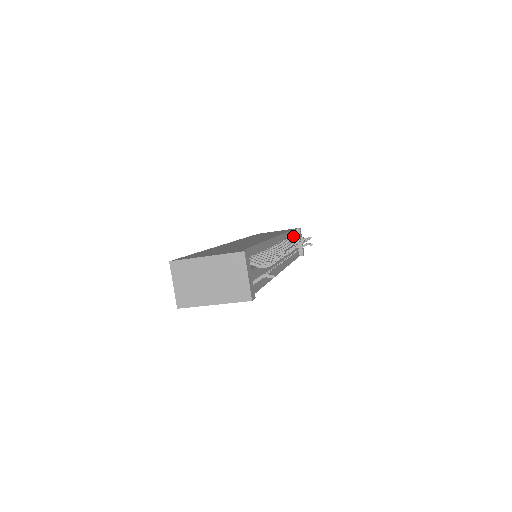
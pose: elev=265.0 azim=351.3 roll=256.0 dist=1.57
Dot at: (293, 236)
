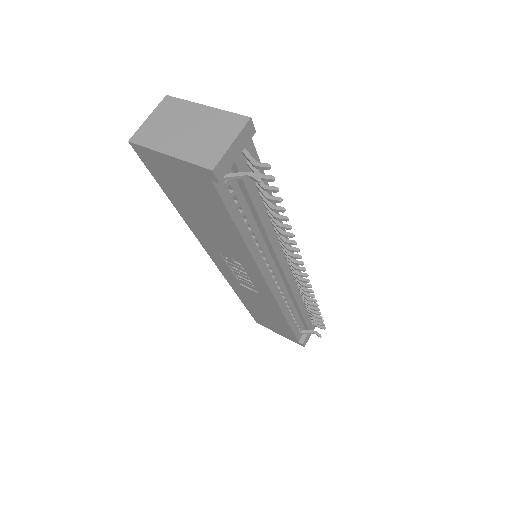
Dot at: occluded
